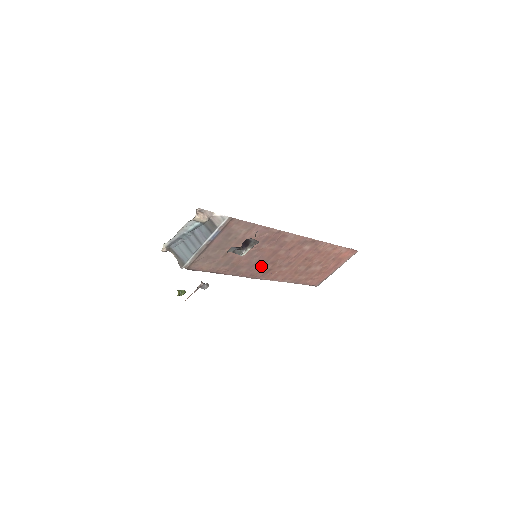
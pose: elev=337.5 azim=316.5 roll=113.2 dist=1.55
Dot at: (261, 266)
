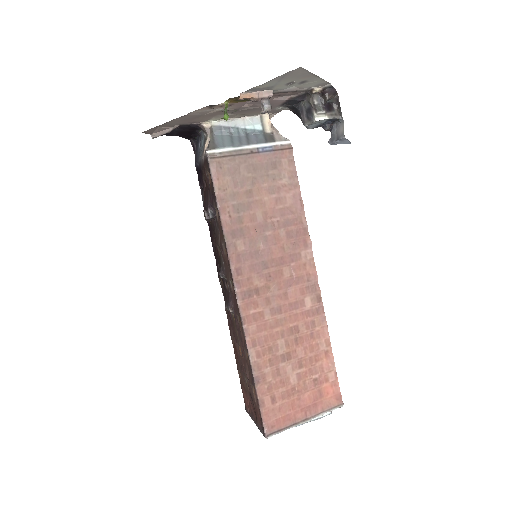
Dot at: (256, 268)
